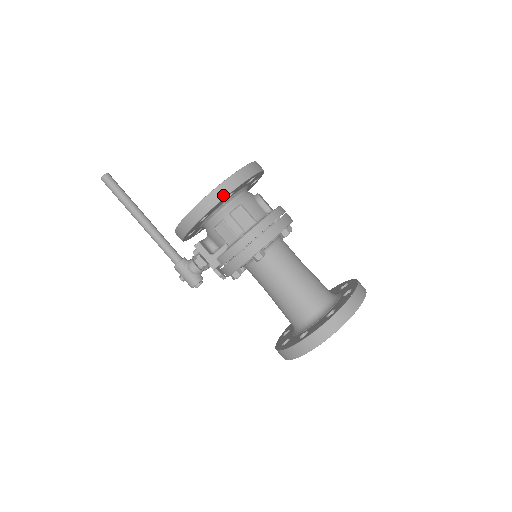
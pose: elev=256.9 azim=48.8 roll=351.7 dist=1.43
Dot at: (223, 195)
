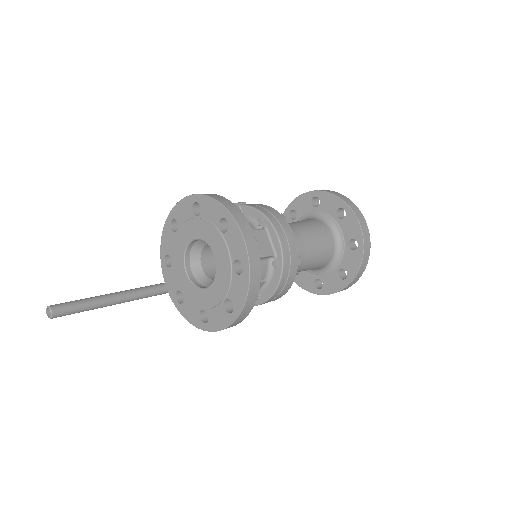
Dot at: (241, 321)
